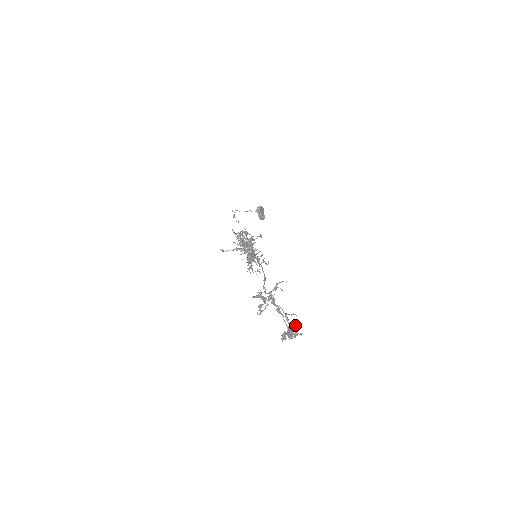
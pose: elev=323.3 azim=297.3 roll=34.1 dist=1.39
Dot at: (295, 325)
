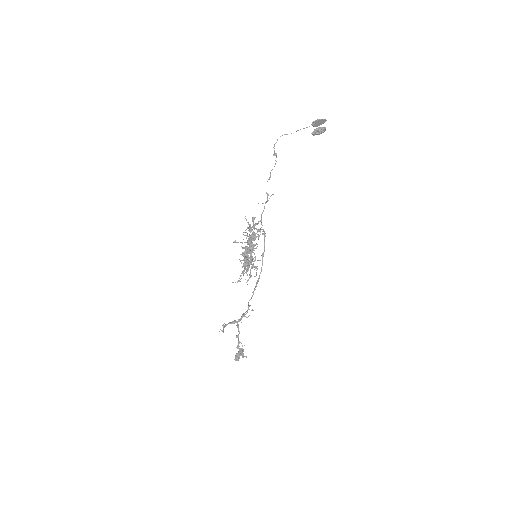
Dot at: (237, 357)
